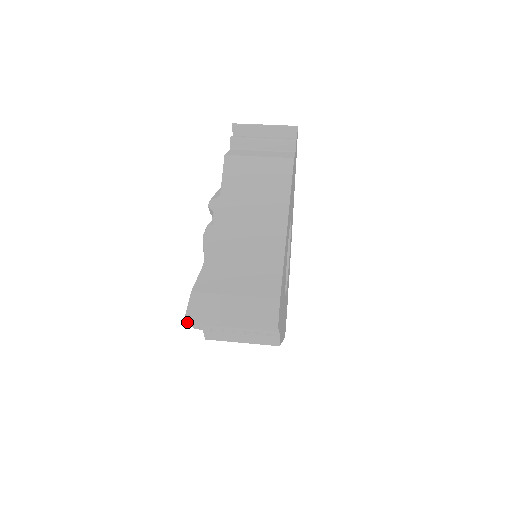
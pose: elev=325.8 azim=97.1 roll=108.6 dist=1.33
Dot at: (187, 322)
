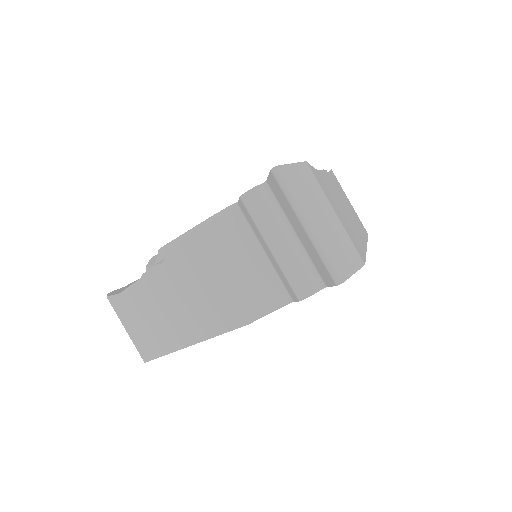
Dot at: occluded
